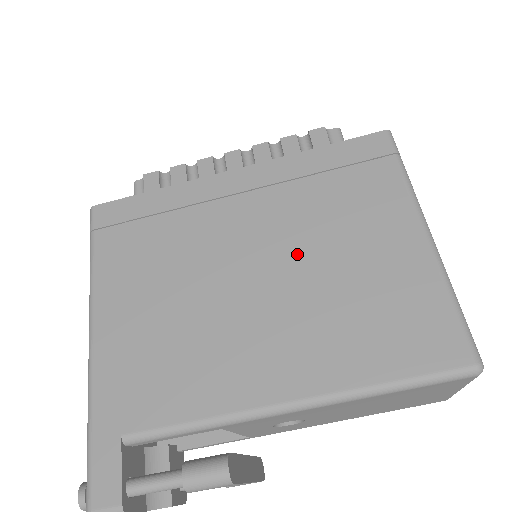
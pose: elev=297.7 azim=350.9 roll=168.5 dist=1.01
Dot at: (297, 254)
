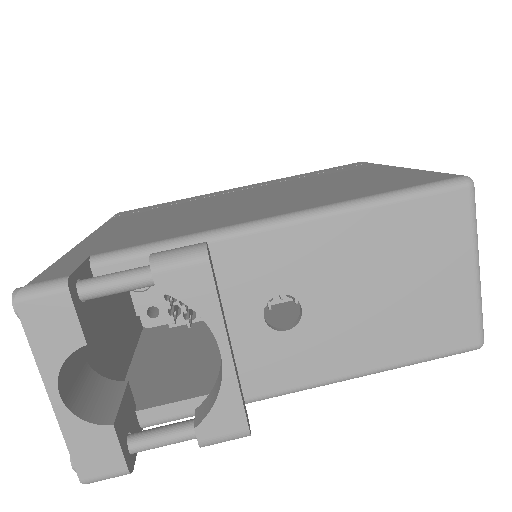
Dot at: (291, 189)
